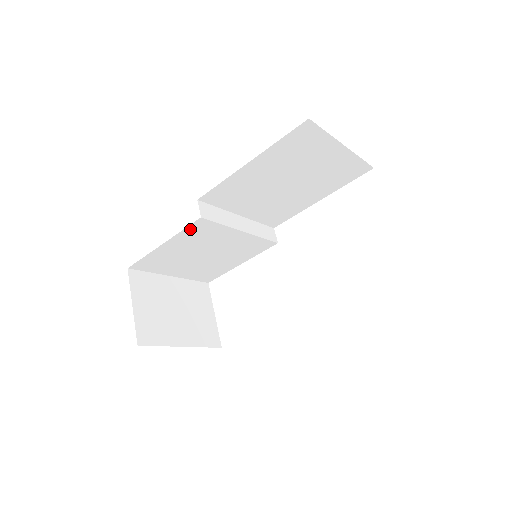
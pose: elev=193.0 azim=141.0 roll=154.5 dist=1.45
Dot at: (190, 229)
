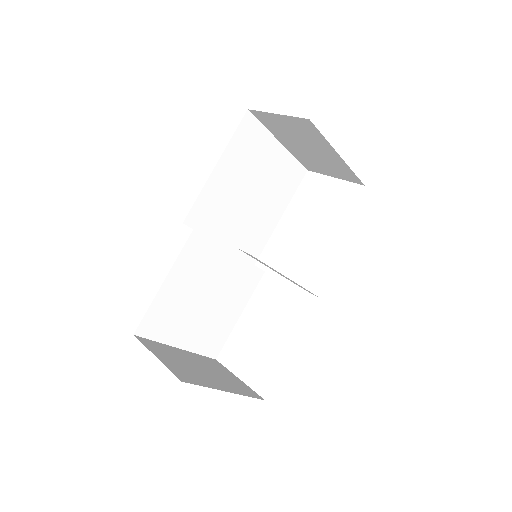
Dot at: (186, 251)
